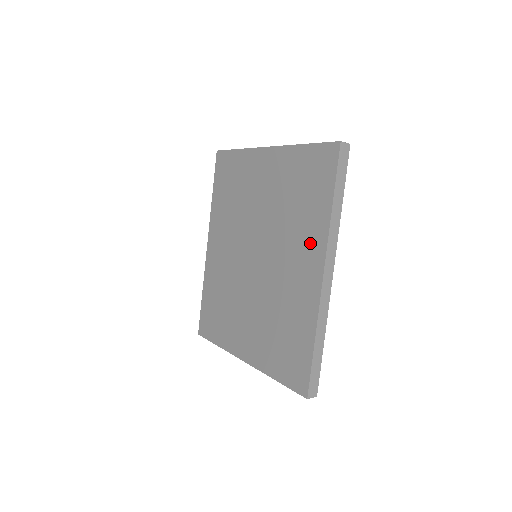
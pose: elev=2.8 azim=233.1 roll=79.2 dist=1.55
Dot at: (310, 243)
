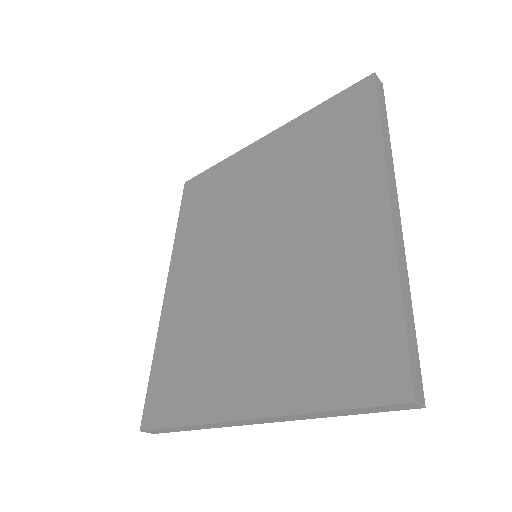
Dot at: (355, 181)
